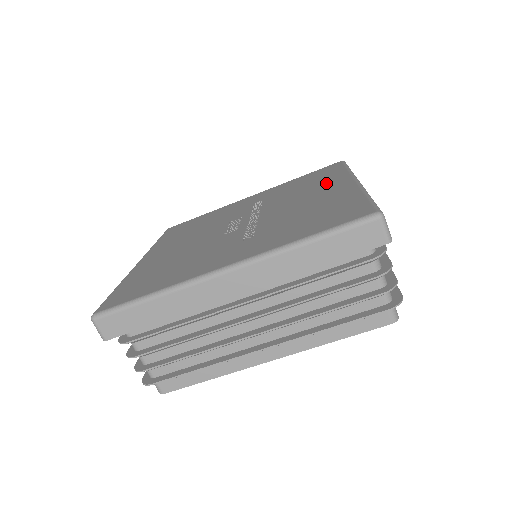
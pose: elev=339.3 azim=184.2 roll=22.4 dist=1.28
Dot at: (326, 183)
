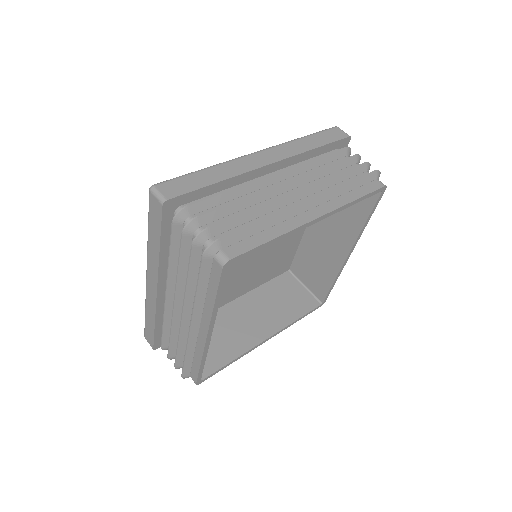
Dot at: occluded
